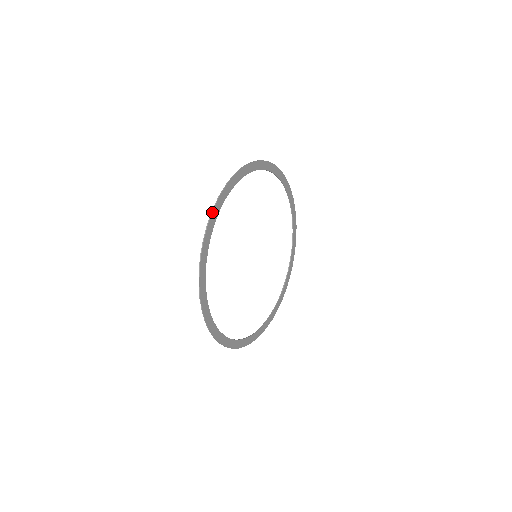
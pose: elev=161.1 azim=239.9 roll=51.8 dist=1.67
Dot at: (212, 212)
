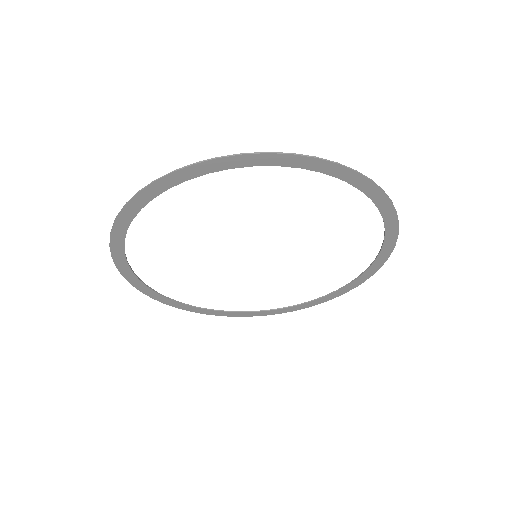
Dot at: (110, 235)
